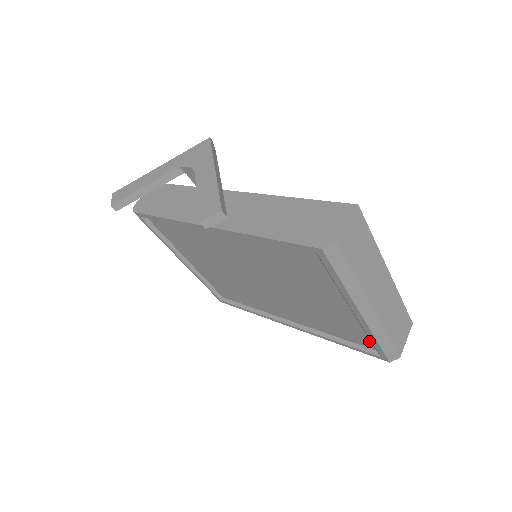
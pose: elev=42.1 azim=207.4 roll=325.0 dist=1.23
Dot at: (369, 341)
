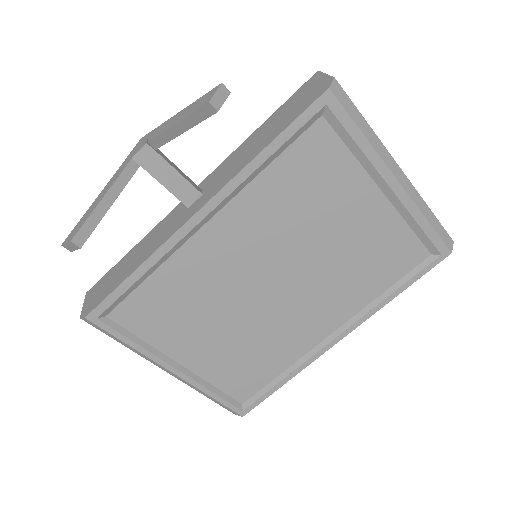
Dot at: (419, 243)
